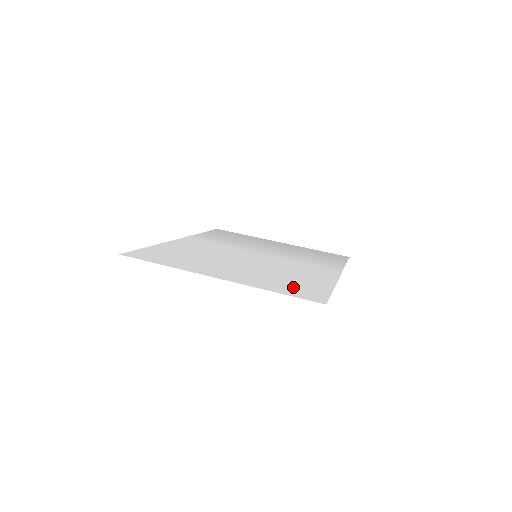
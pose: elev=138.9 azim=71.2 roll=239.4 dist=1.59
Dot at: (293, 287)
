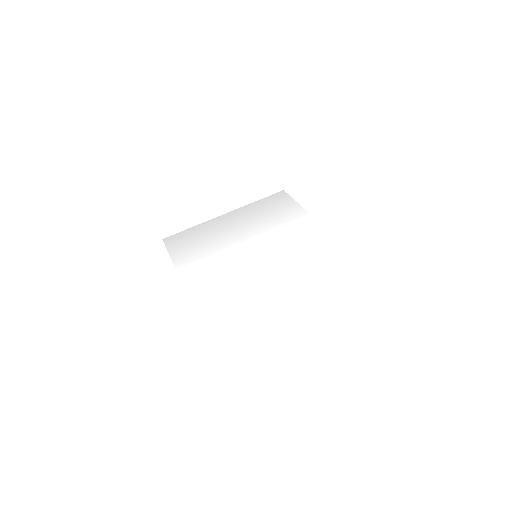
Dot at: (340, 277)
